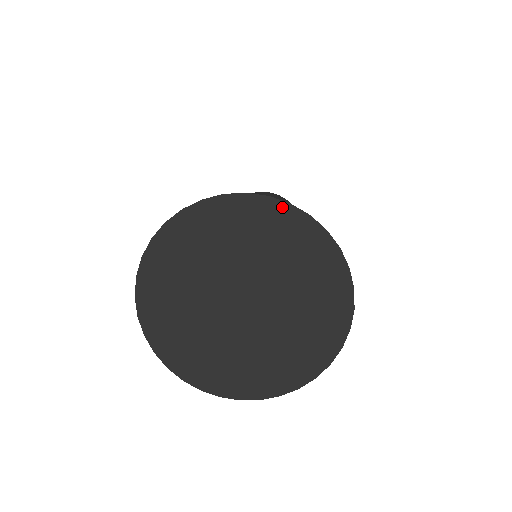
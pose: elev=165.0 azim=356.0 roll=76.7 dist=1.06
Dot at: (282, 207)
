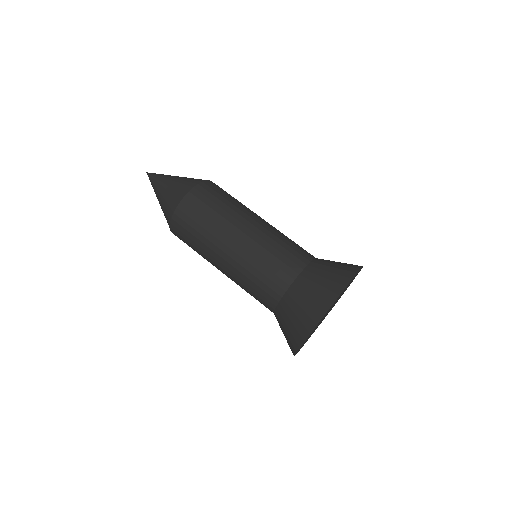
Dot at: occluded
